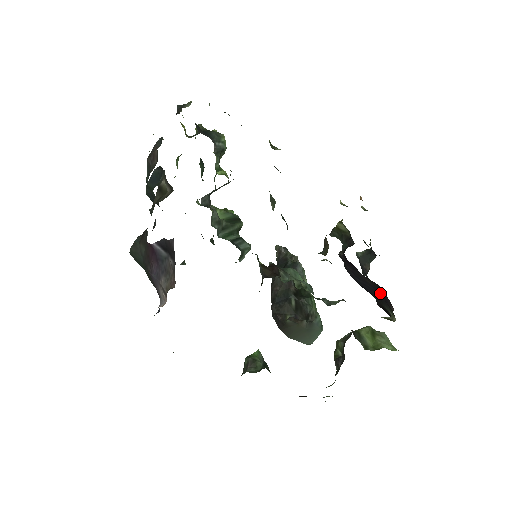
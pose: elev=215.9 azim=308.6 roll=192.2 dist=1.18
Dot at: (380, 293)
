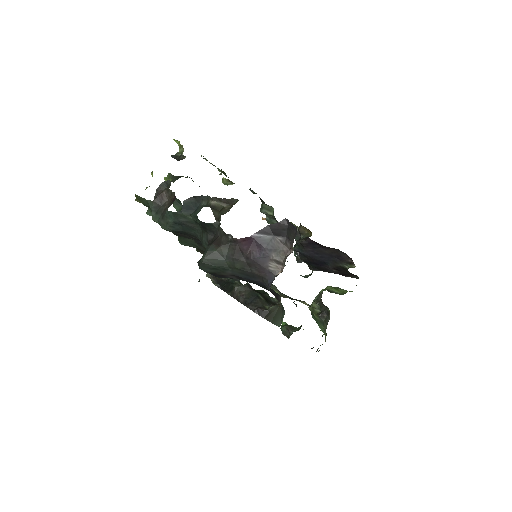
Dot at: (335, 257)
